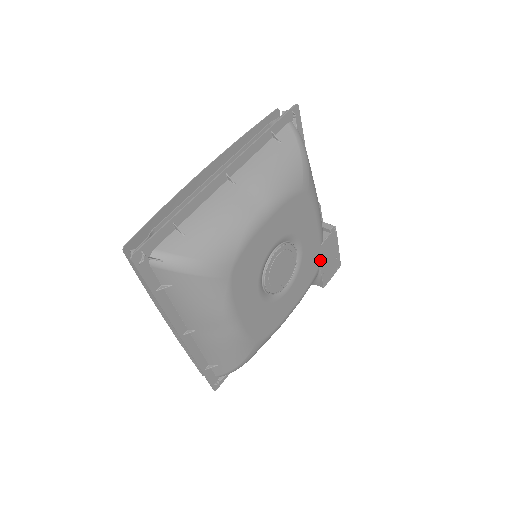
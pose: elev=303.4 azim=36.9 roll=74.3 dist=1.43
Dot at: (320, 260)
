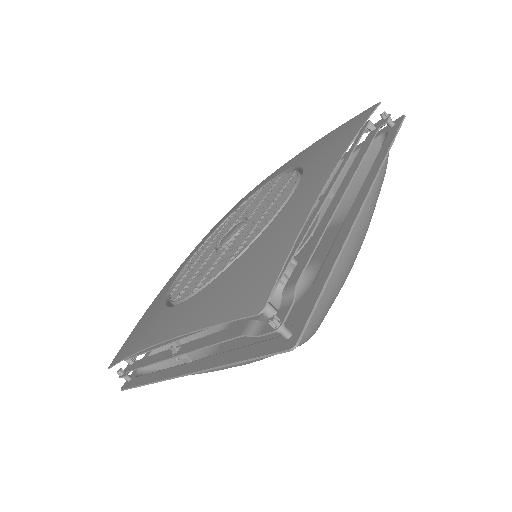
Dot at: occluded
